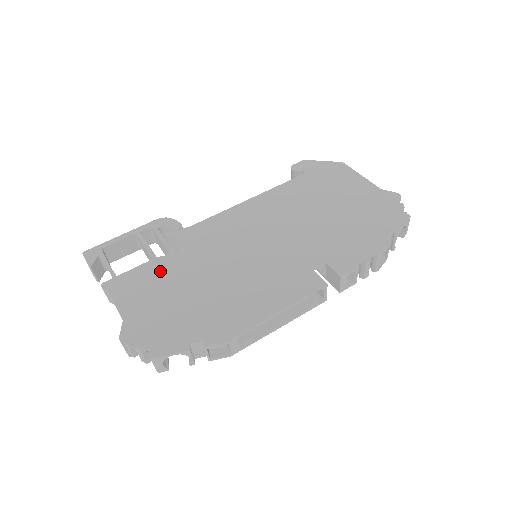
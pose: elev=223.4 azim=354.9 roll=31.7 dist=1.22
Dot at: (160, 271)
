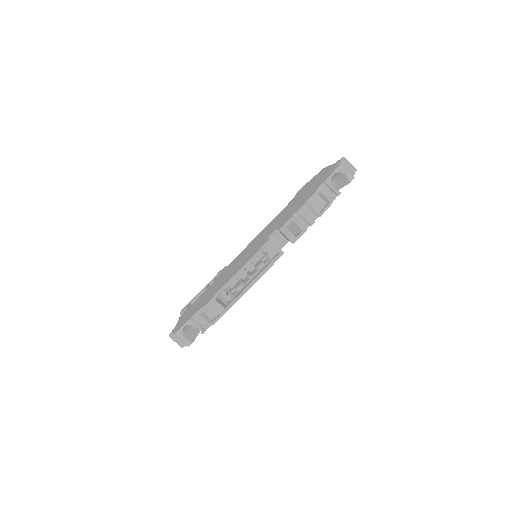
Dot at: (203, 294)
